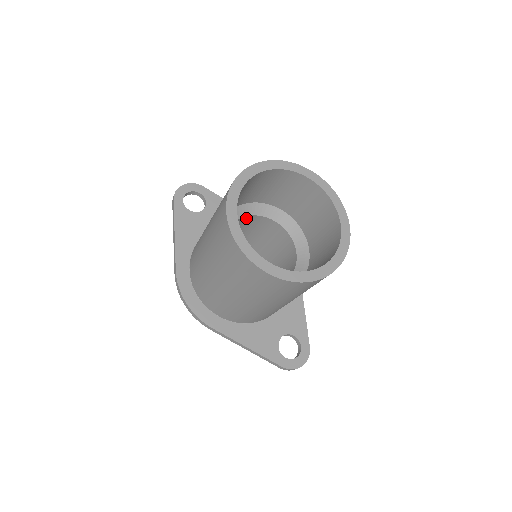
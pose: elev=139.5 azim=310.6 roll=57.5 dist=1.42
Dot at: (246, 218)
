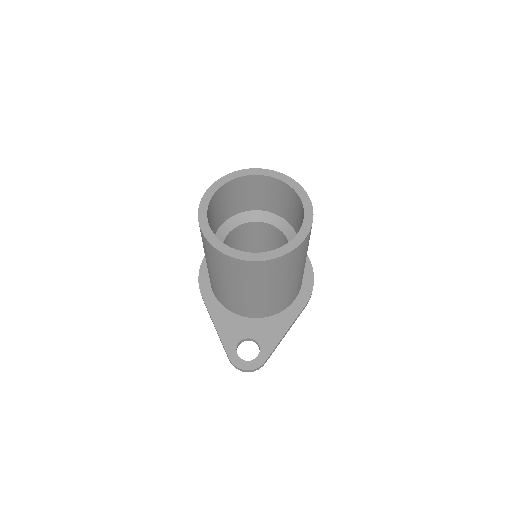
Dot at: (267, 226)
